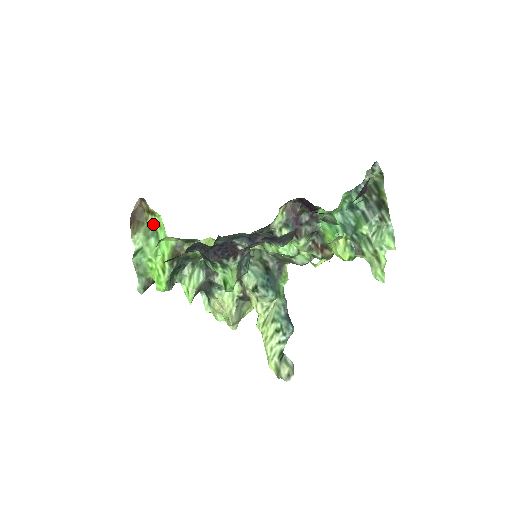
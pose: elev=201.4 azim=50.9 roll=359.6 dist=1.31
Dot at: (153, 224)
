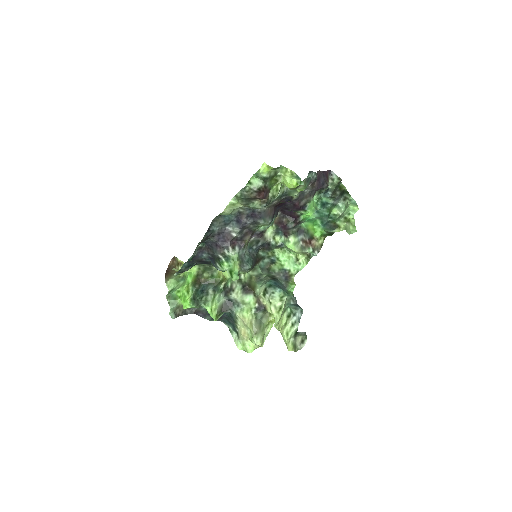
Dot at: (182, 273)
